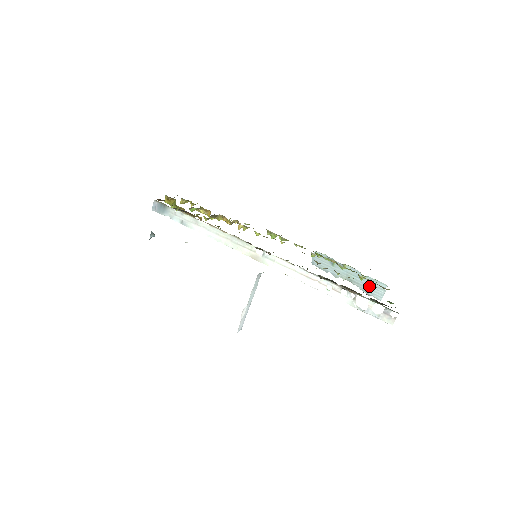
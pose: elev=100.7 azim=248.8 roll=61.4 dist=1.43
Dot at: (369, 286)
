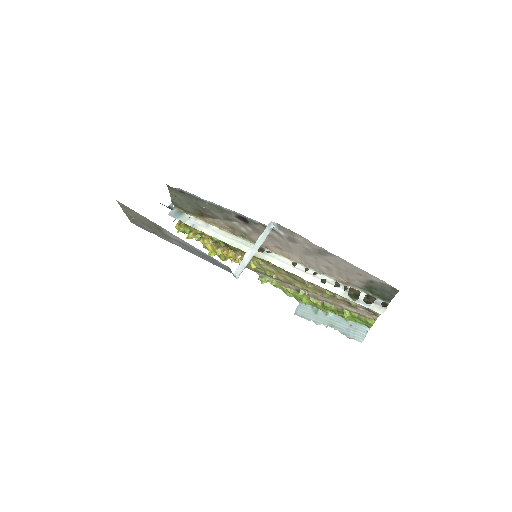
Dot at: (351, 330)
